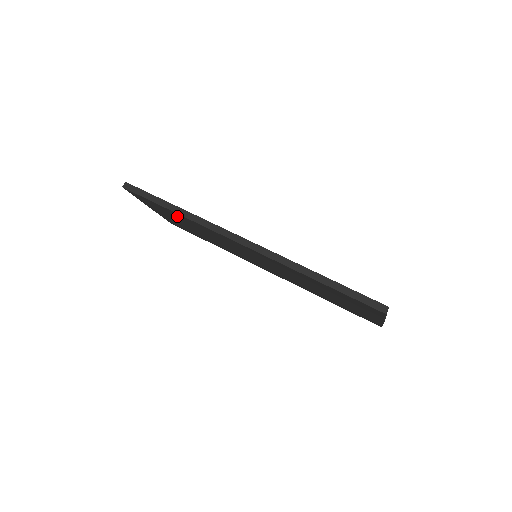
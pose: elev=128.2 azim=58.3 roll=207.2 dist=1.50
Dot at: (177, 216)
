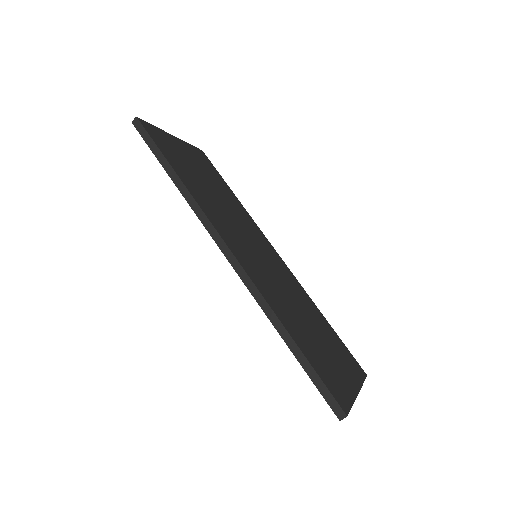
Dot at: occluded
